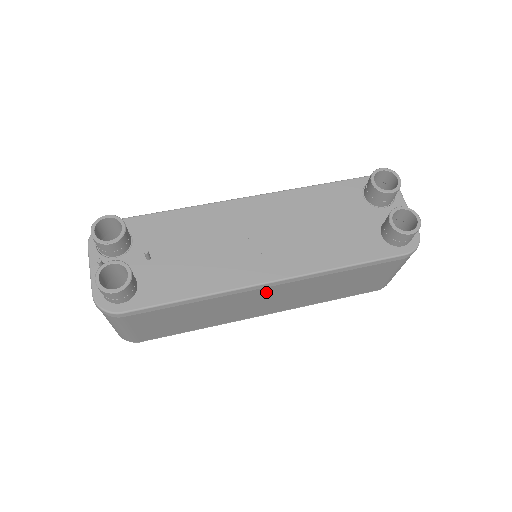
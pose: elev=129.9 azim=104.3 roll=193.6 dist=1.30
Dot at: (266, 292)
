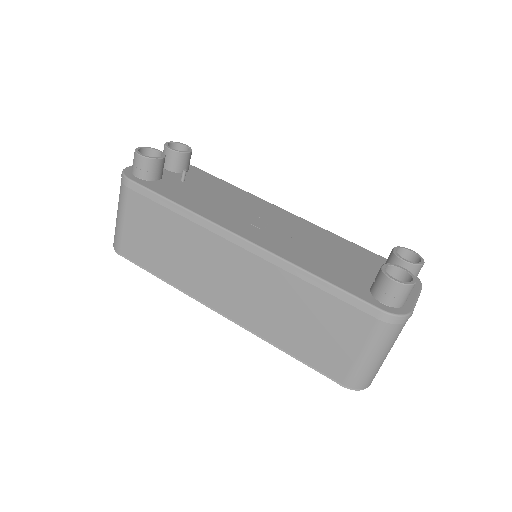
Dot at: (234, 257)
